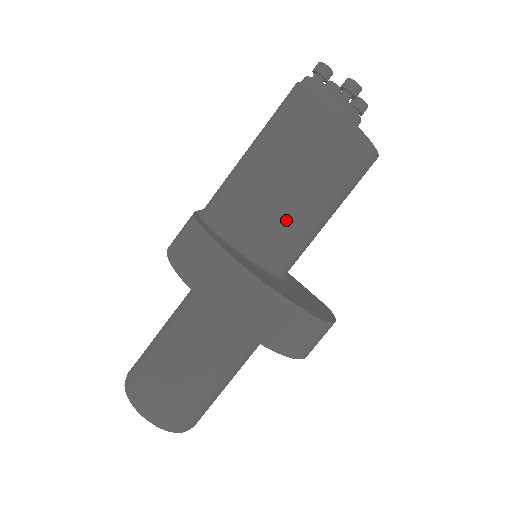
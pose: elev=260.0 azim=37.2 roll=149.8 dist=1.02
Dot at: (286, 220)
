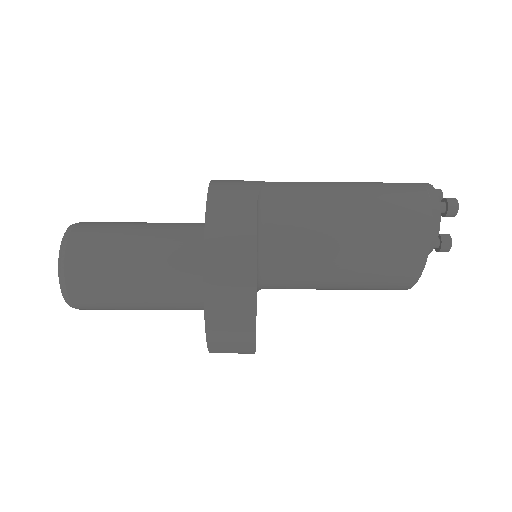
Dot at: (306, 286)
